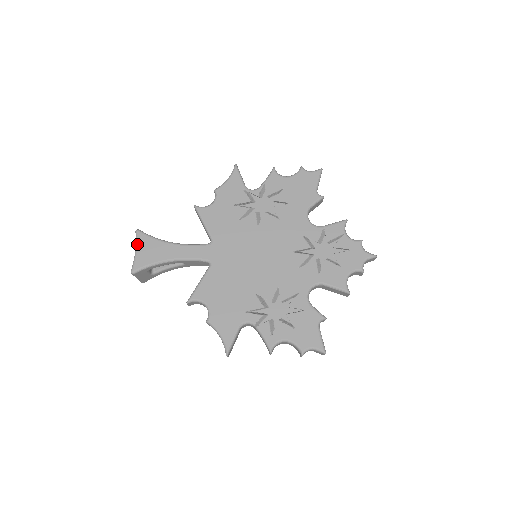
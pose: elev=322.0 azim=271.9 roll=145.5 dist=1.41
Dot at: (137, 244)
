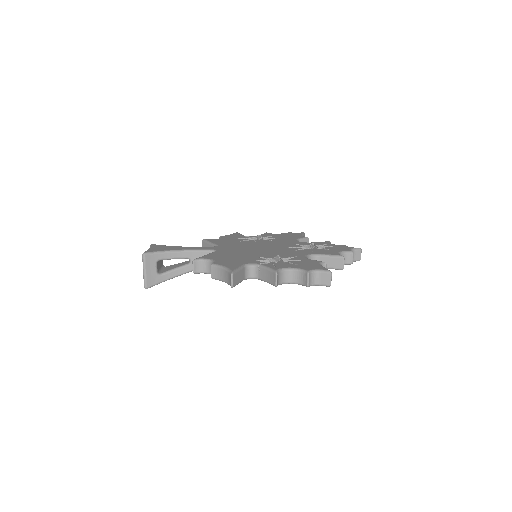
Dot at: (151, 247)
